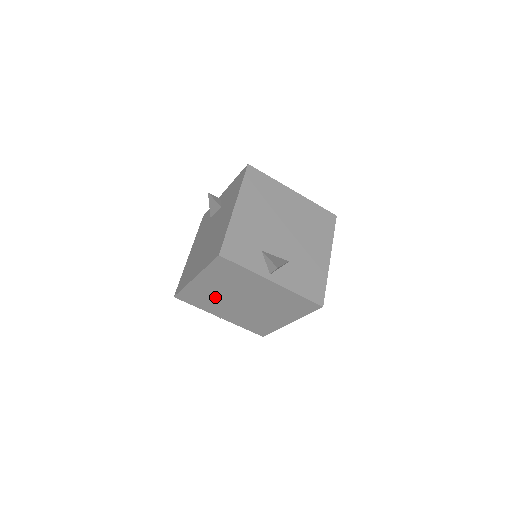
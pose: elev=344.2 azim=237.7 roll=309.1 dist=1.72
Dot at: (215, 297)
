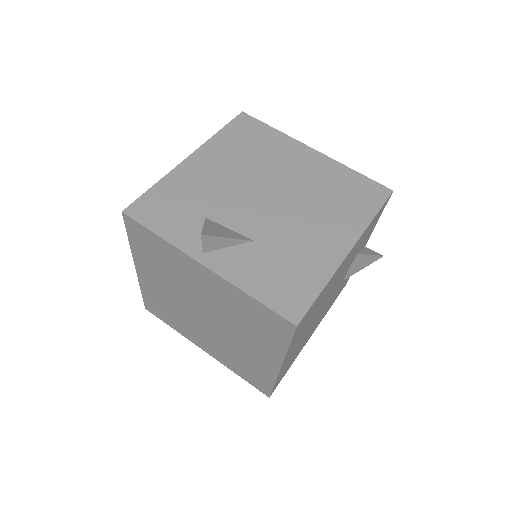
Dot at: (175, 307)
